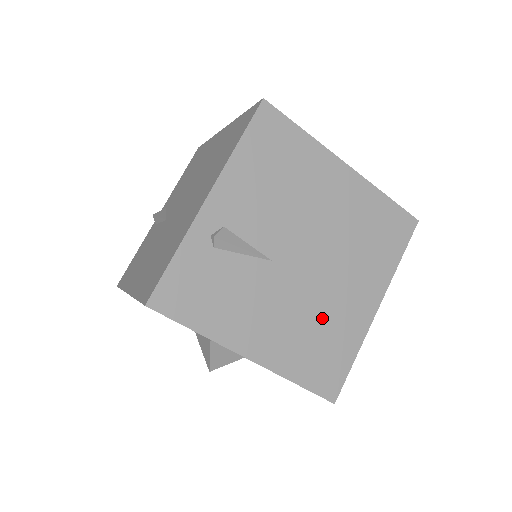
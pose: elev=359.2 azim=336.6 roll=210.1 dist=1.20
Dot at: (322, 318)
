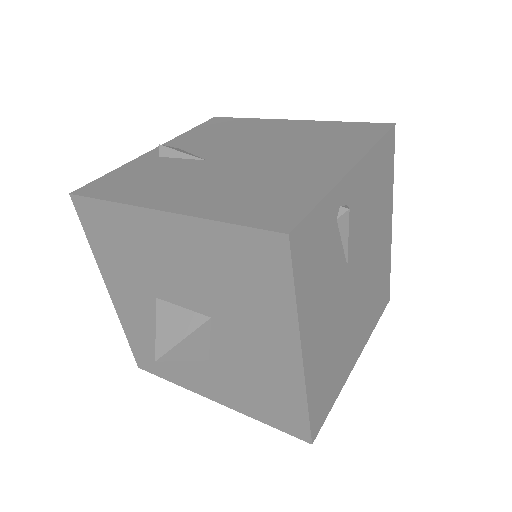
Dot at: (340, 347)
